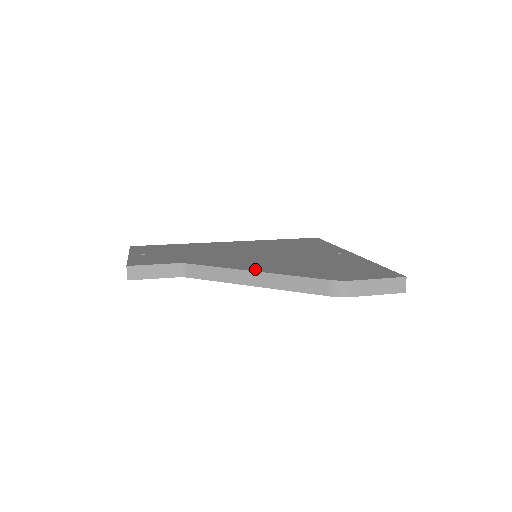
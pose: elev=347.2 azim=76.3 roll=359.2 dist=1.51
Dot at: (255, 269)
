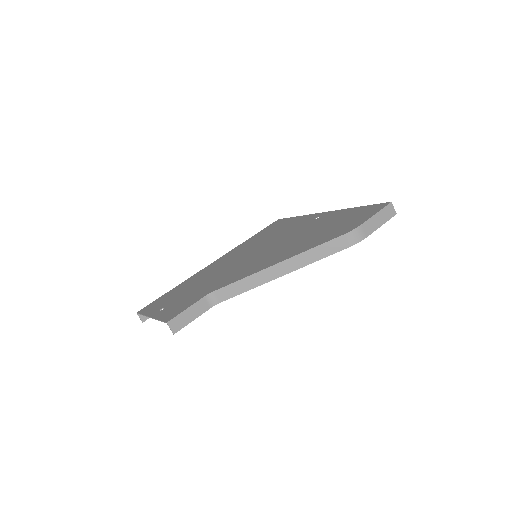
Dot at: (276, 262)
